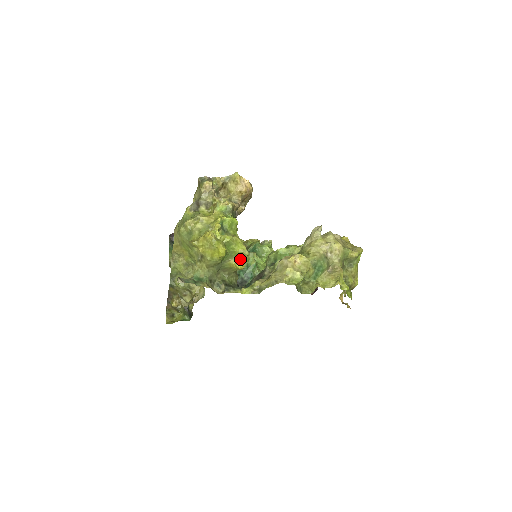
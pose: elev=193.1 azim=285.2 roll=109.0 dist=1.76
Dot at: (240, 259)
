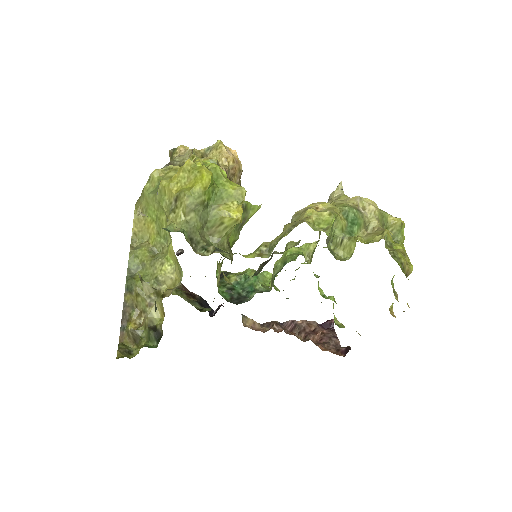
Dot at: (235, 204)
